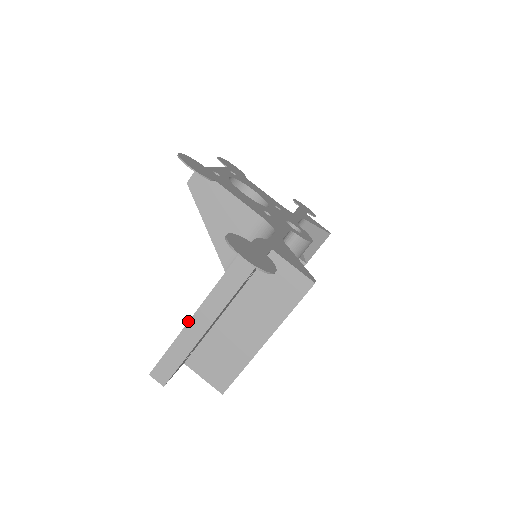
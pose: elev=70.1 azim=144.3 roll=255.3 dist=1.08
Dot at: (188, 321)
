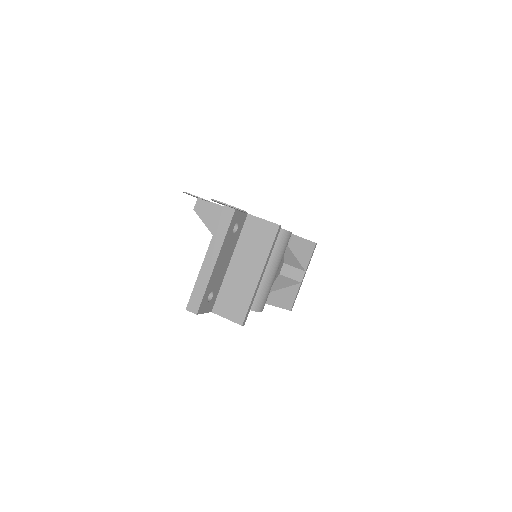
Dot at: (202, 263)
